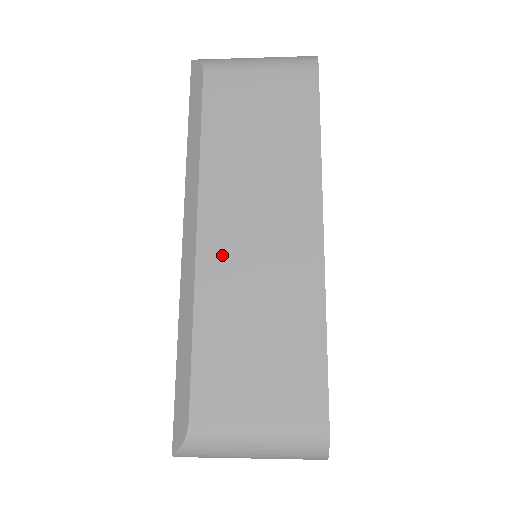
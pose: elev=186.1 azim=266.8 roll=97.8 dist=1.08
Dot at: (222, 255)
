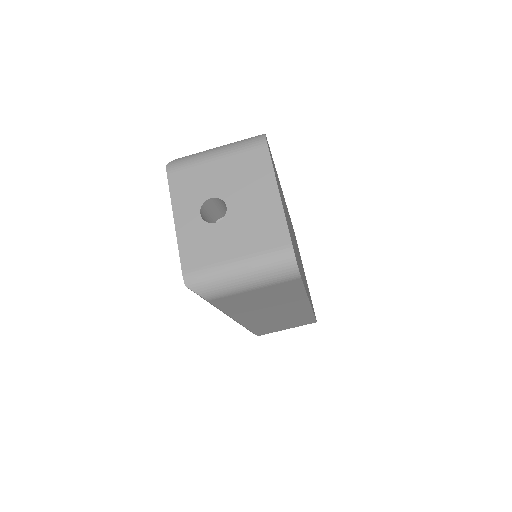
Dot at: occluded
